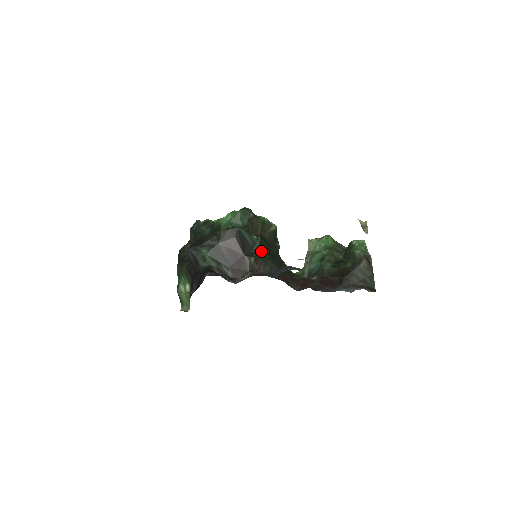
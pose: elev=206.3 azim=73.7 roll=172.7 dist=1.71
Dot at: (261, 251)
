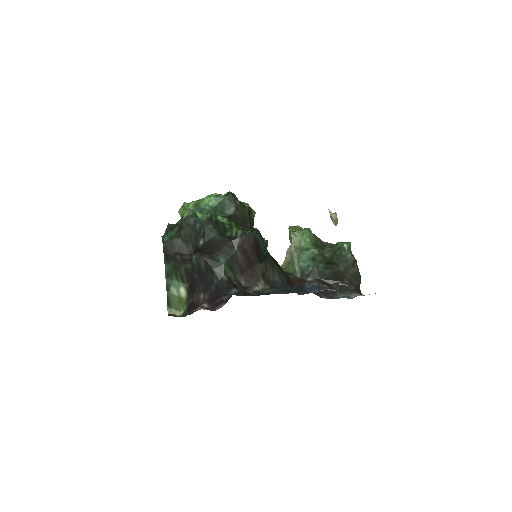
Dot at: occluded
